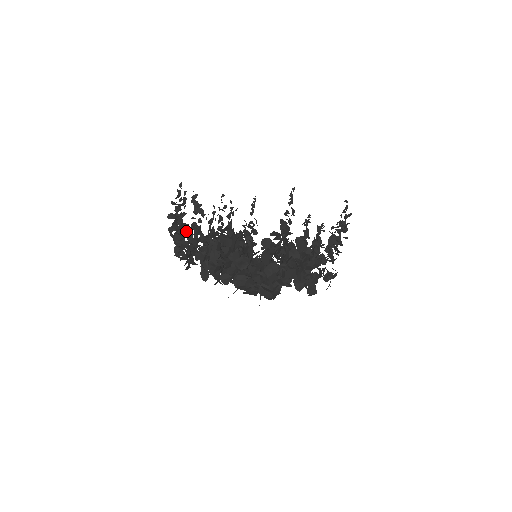
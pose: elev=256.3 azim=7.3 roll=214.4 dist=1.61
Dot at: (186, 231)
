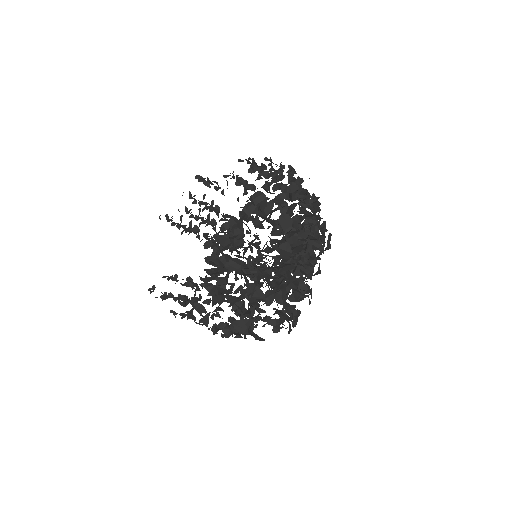
Dot at: (215, 210)
